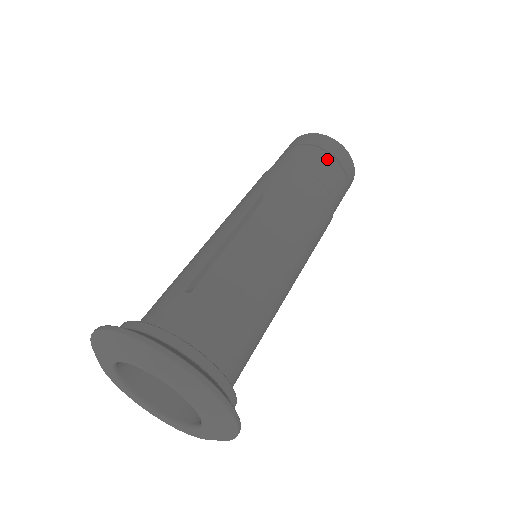
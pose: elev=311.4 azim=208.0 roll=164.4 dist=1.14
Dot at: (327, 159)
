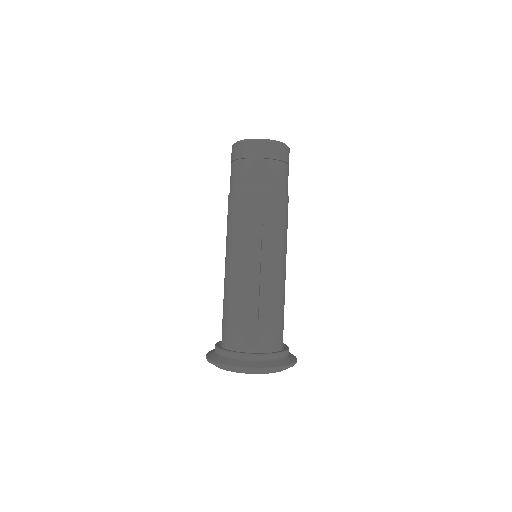
Dot at: (281, 169)
